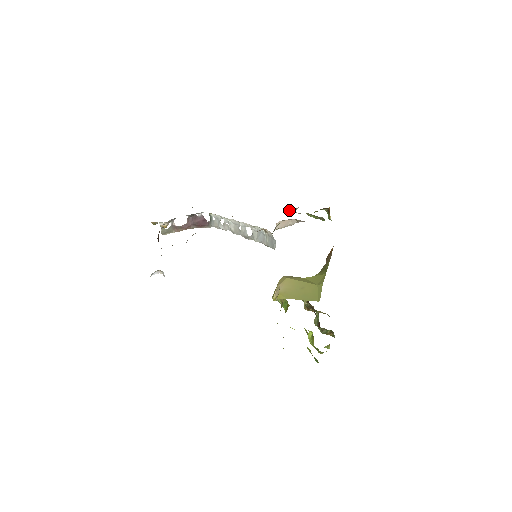
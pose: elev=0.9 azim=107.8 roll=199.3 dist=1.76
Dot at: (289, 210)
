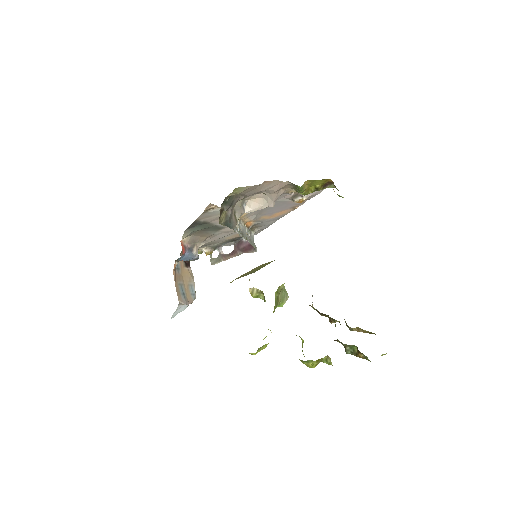
Dot at: (293, 199)
